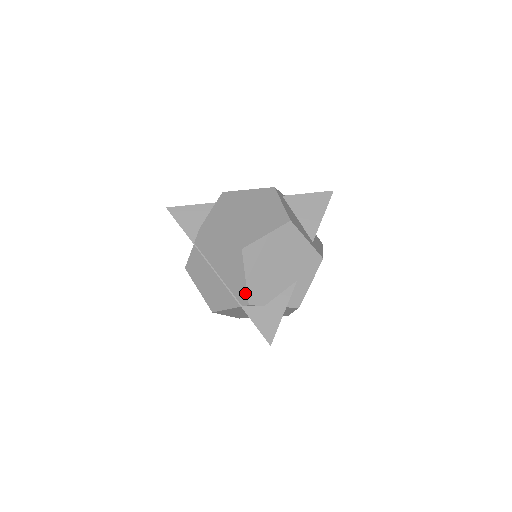
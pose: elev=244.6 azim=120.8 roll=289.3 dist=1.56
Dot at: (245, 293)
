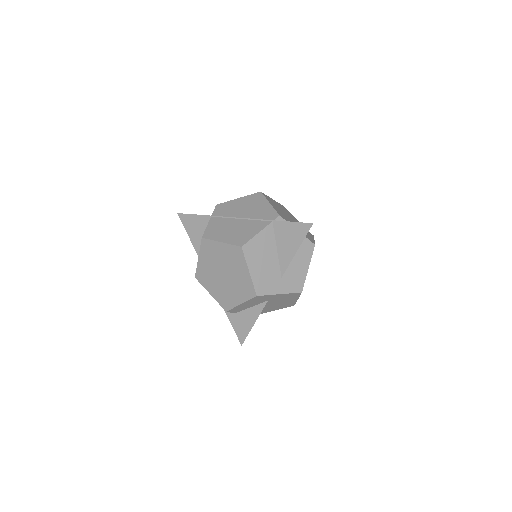
Dot at: (273, 211)
